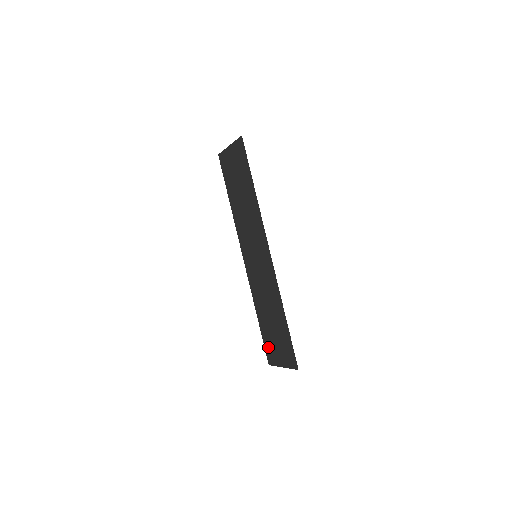
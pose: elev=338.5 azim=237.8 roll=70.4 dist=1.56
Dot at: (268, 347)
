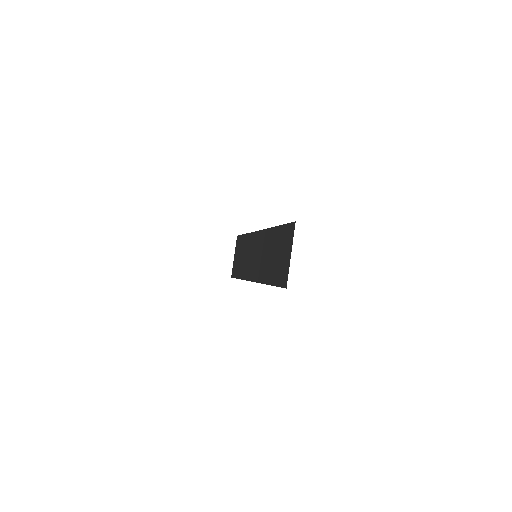
Dot at: (280, 278)
